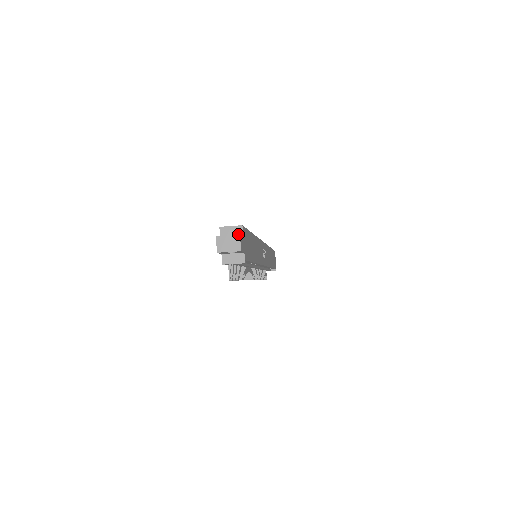
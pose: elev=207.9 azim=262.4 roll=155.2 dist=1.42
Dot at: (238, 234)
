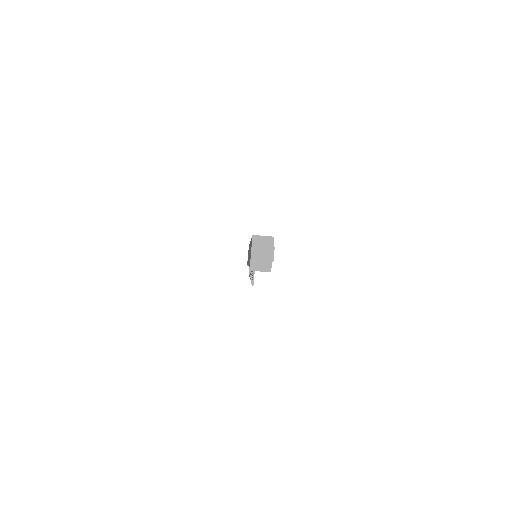
Dot at: (269, 244)
